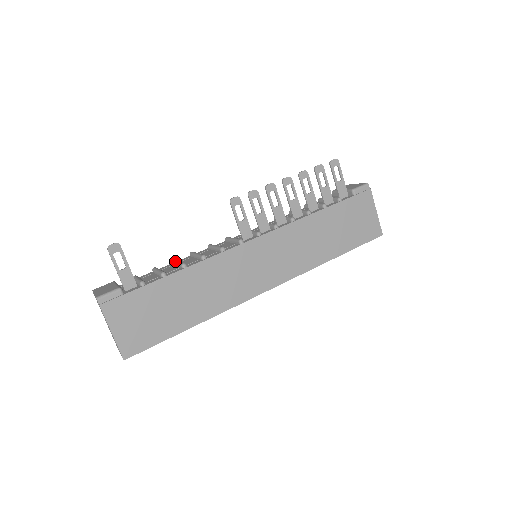
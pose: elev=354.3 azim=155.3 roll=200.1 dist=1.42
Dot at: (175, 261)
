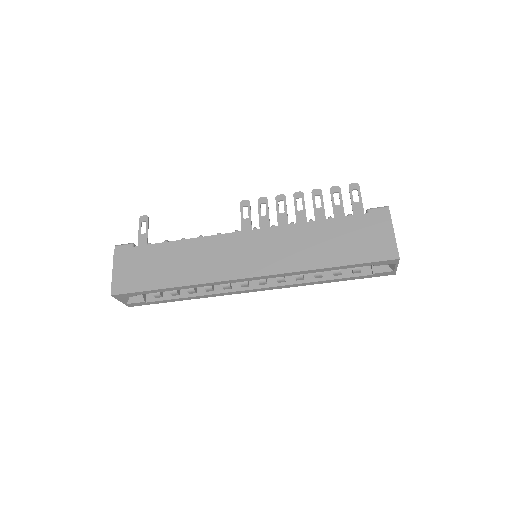
Dot at: occluded
